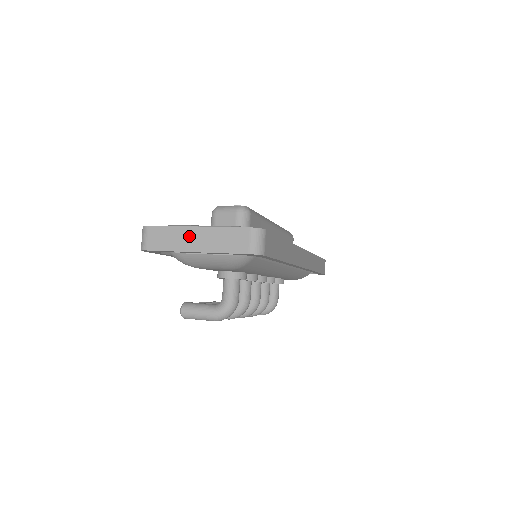
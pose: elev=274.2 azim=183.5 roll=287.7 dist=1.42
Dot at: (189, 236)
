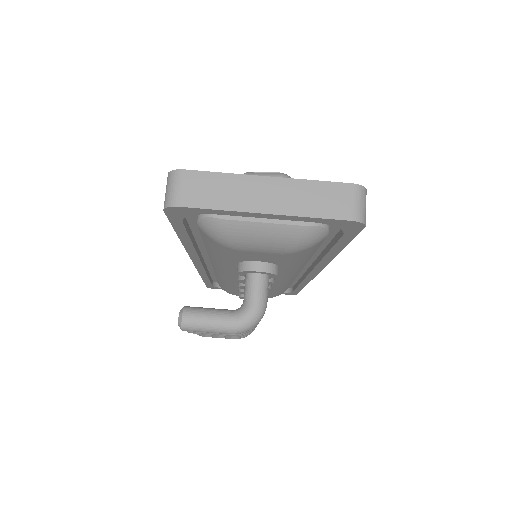
Dot at: (255, 189)
